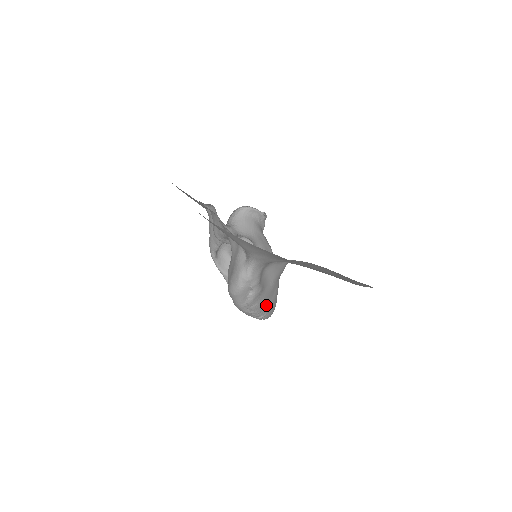
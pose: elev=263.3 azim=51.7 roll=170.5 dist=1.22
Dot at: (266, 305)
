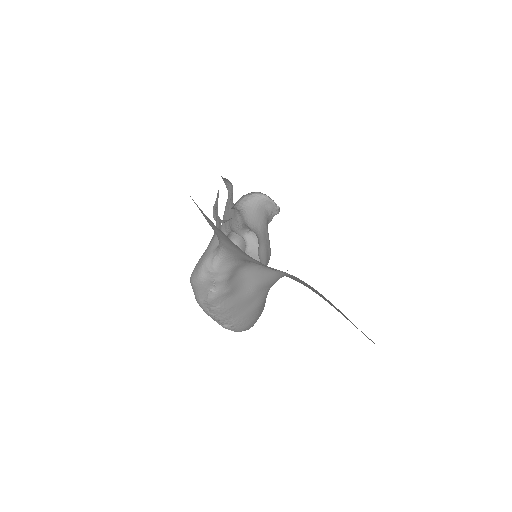
Dot at: (235, 314)
